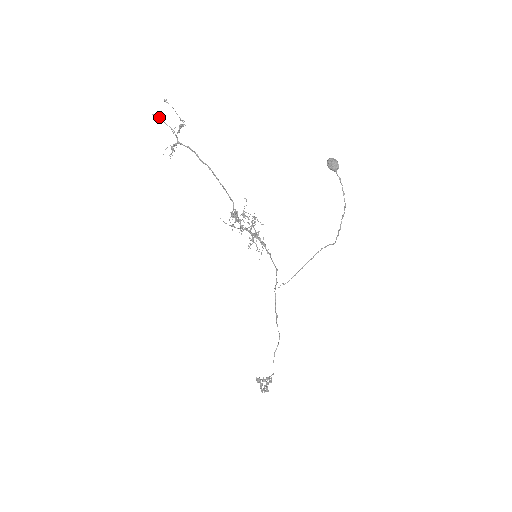
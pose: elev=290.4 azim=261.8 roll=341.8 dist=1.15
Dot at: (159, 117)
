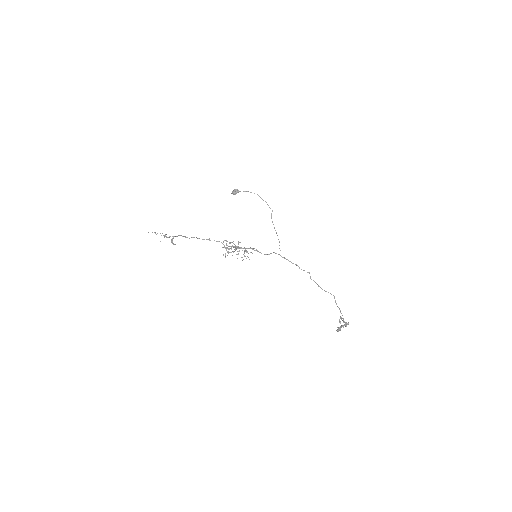
Dot at: (155, 232)
